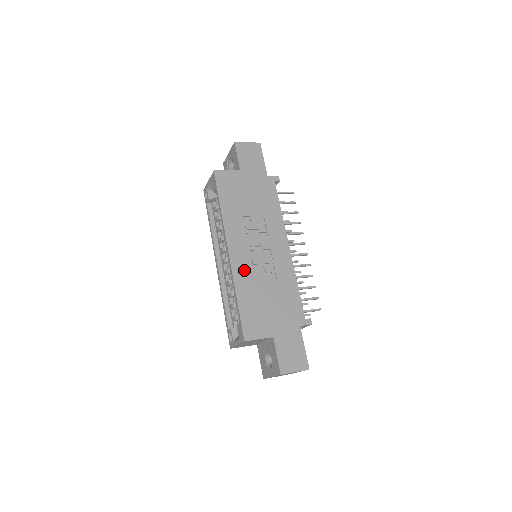
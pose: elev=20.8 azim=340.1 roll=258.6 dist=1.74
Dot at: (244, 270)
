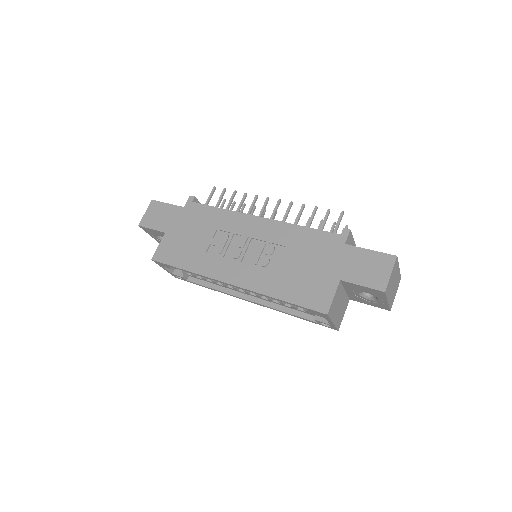
Dot at: (256, 277)
